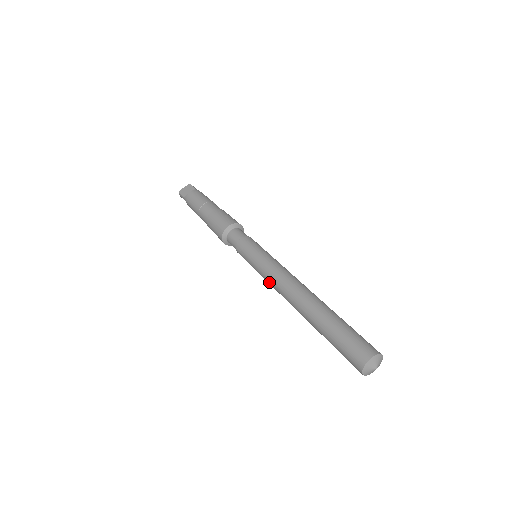
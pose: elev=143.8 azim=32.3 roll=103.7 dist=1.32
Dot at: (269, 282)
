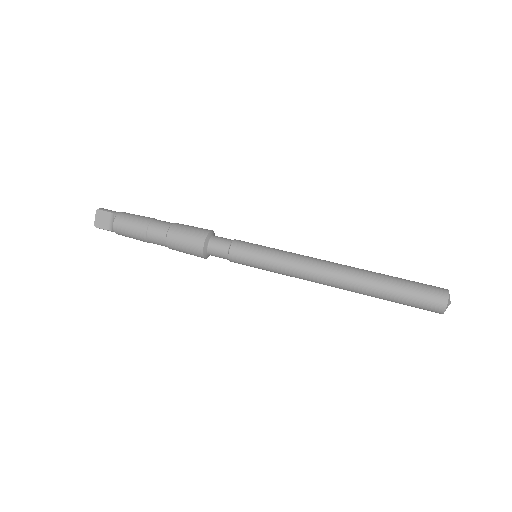
Dot at: occluded
